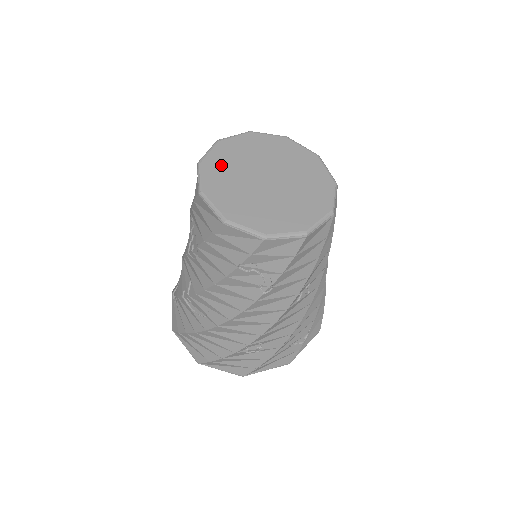
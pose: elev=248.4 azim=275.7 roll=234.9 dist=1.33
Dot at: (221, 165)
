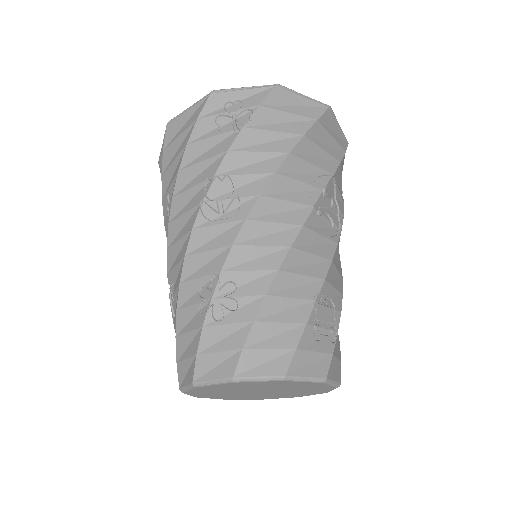
Dot at: (213, 396)
